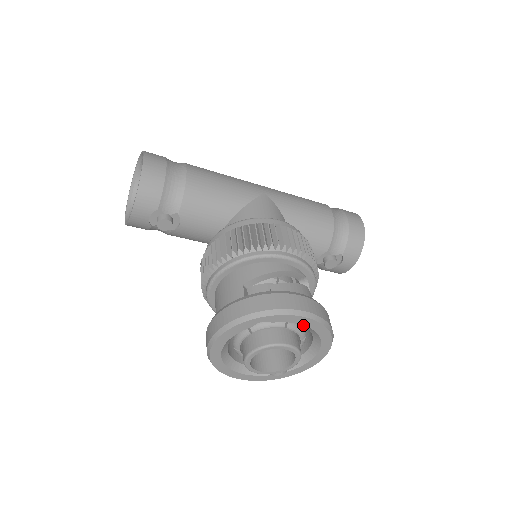
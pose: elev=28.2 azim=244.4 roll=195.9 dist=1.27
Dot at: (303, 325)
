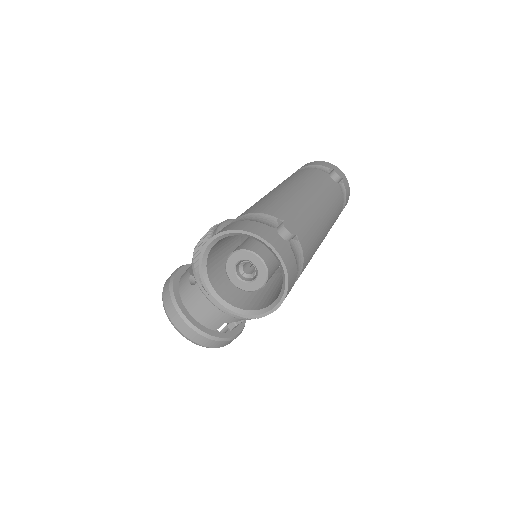
Dot at: occluded
